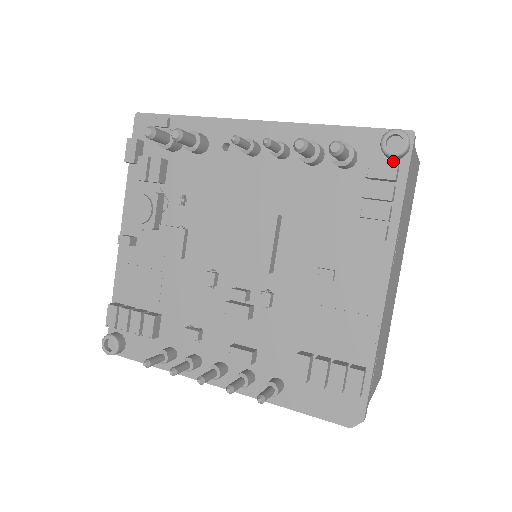
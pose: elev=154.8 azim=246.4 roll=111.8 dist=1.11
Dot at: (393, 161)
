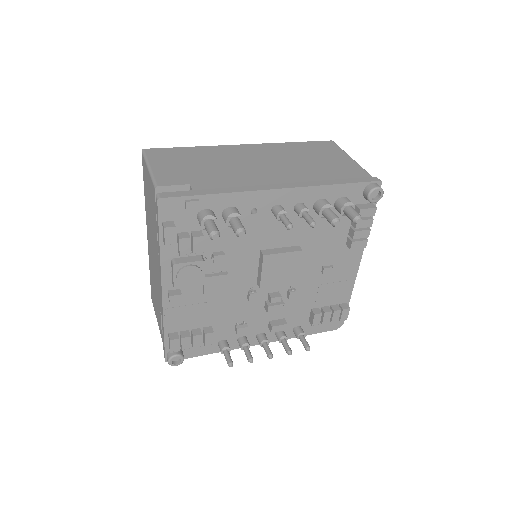
Dot at: occluded
